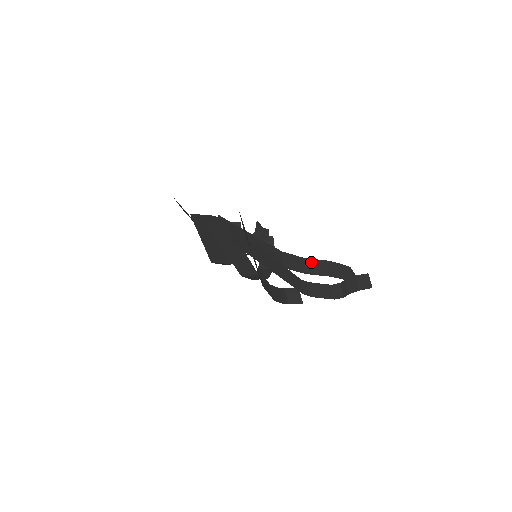
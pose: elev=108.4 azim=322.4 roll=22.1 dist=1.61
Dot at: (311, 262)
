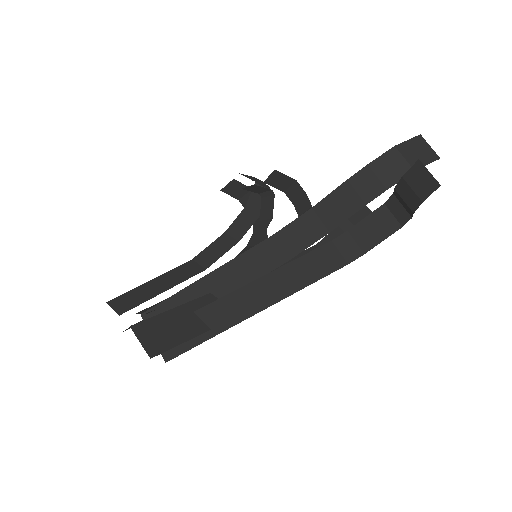
Dot at: (325, 205)
